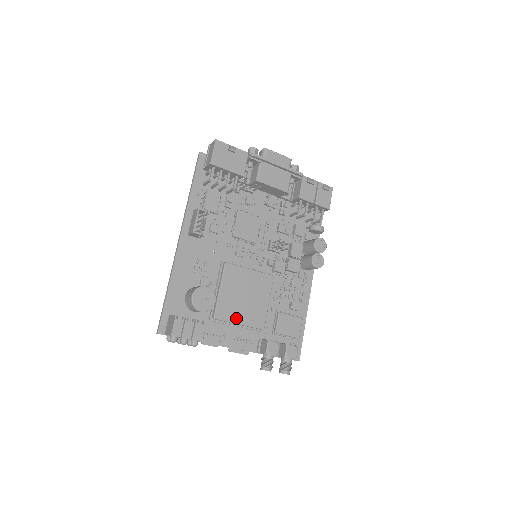
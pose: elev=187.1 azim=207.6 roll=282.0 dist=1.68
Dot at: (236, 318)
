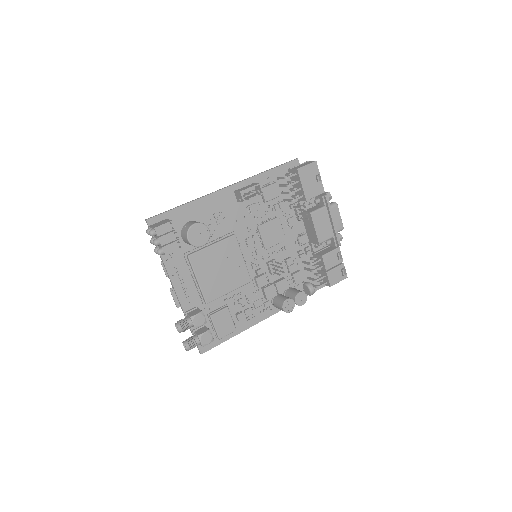
Dot at: (200, 274)
